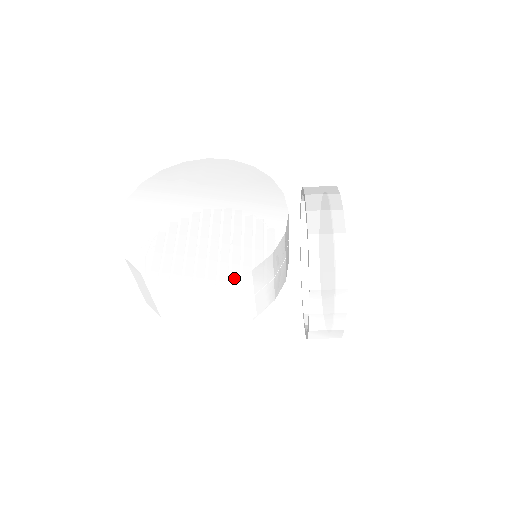
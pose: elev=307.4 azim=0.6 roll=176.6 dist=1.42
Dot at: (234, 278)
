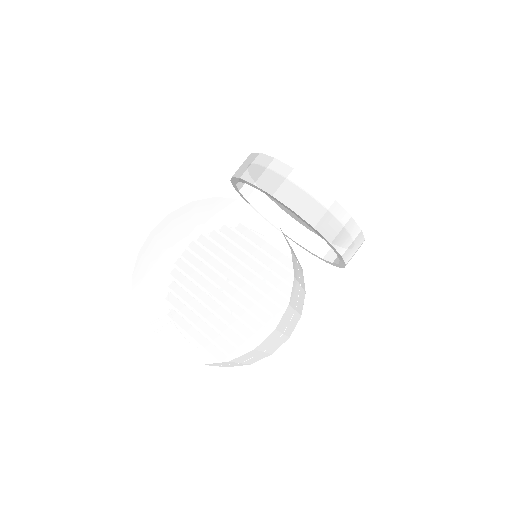
Dot at: (290, 294)
